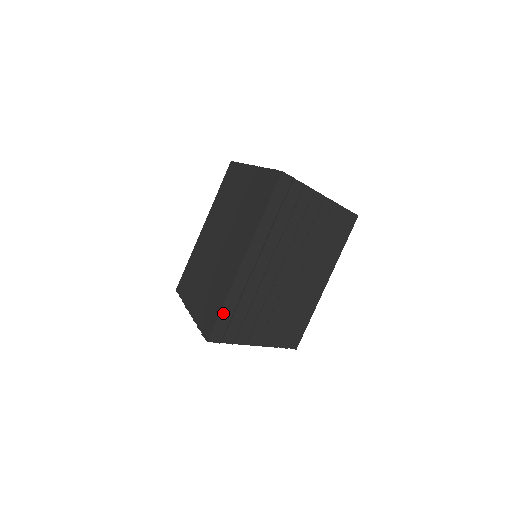
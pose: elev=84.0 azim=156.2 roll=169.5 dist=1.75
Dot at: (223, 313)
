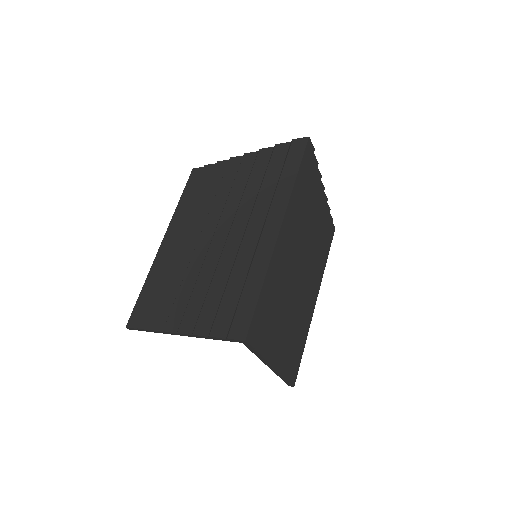
Dot at: (260, 301)
